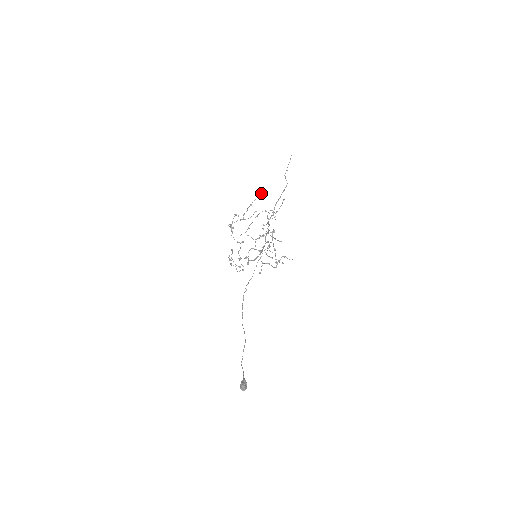
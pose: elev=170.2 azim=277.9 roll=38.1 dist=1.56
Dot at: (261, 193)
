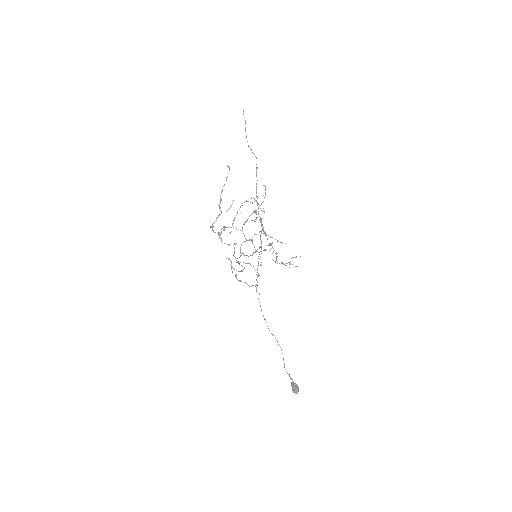
Dot at: occluded
